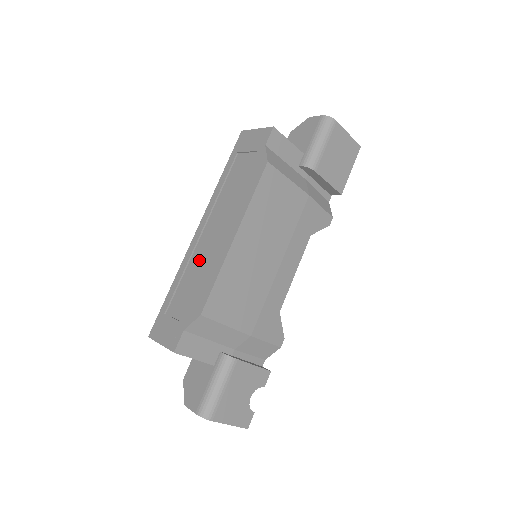
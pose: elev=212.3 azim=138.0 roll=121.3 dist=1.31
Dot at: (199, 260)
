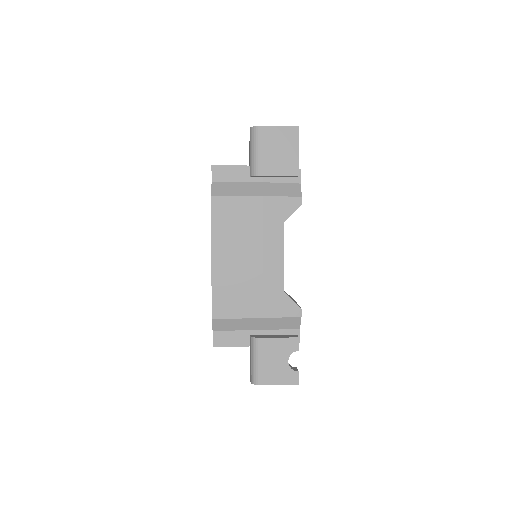
Dot at: occluded
